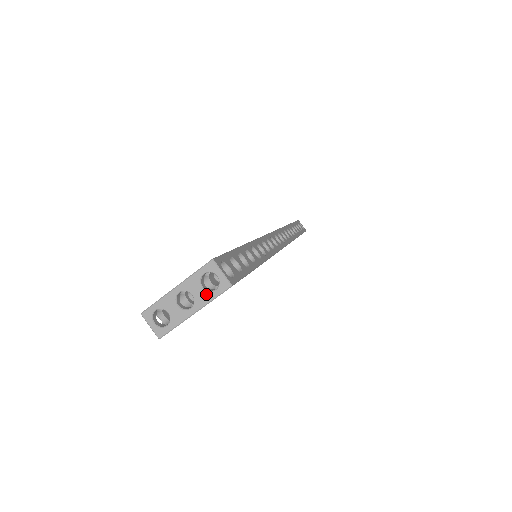
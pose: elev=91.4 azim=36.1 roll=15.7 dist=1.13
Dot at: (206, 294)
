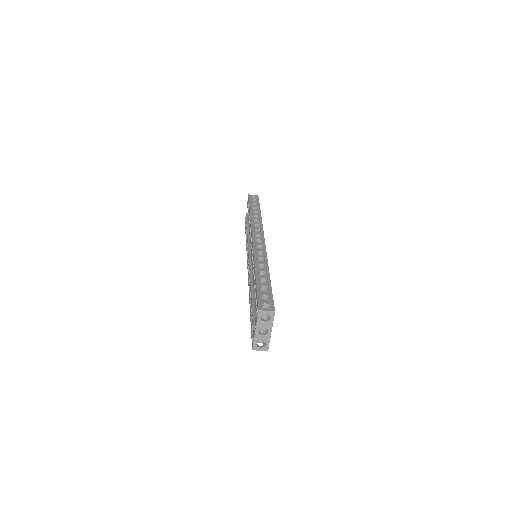
Dot at: (269, 323)
